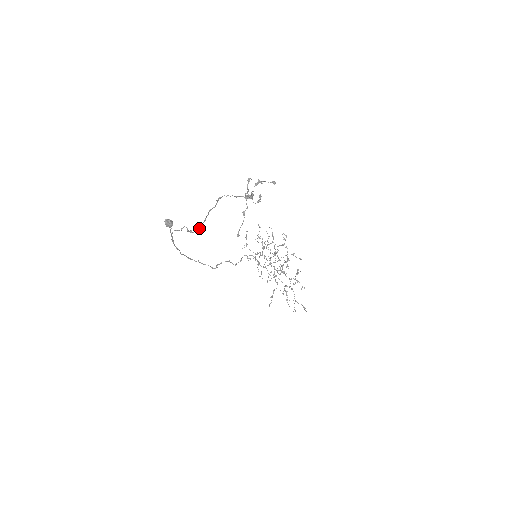
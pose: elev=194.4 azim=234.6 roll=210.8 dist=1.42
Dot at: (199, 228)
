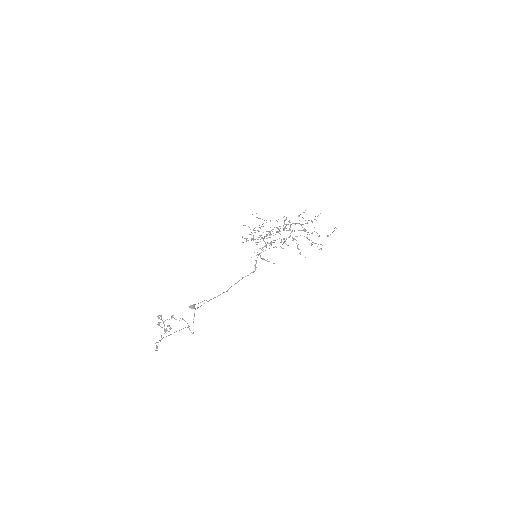
Dot at: occluded
